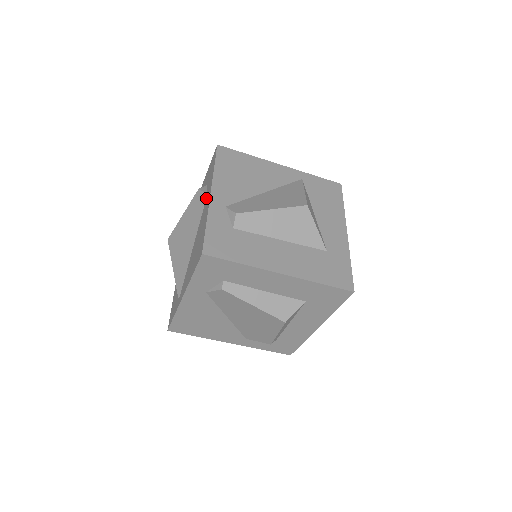
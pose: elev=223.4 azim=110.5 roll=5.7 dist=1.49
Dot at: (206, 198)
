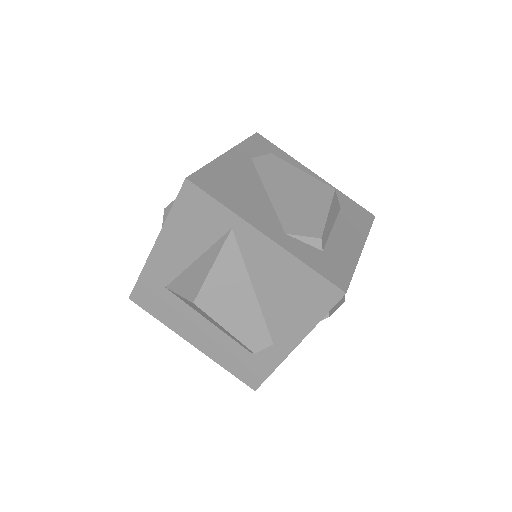
Dot at: occluded
